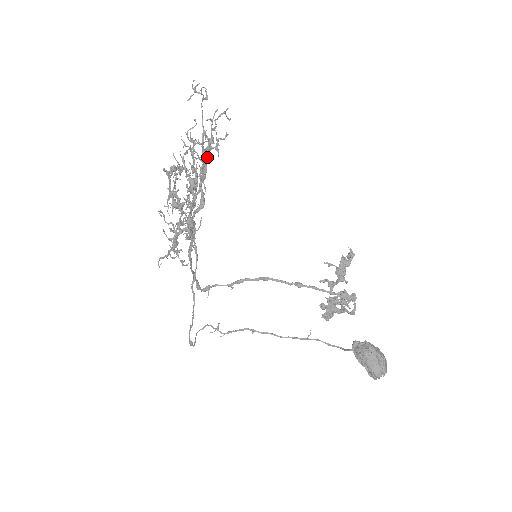
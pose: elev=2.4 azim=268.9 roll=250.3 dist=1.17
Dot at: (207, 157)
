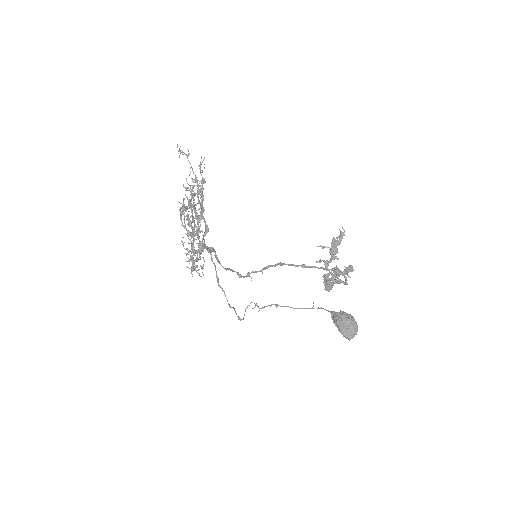
Dot at: (190, 205)
